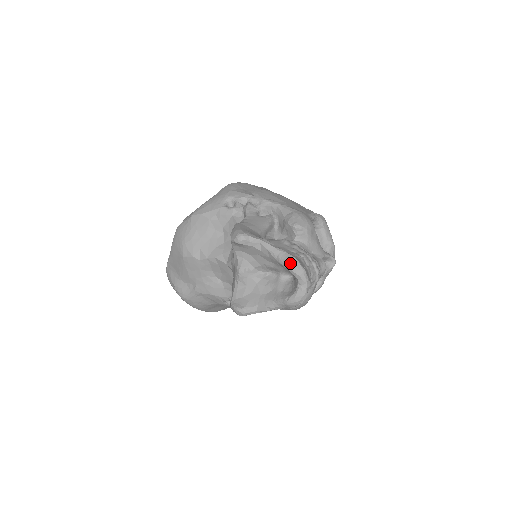
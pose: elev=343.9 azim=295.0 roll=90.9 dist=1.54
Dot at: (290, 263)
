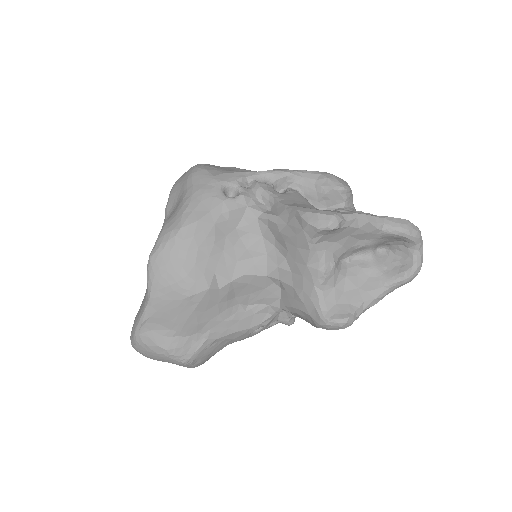
Dot at: (405, 227)
